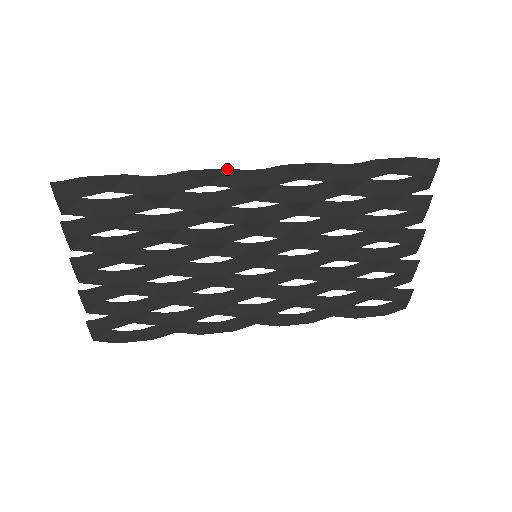
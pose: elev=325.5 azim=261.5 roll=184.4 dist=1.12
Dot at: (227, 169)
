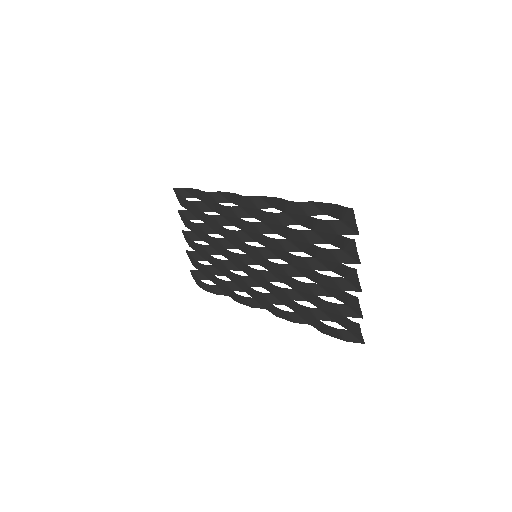
Dot at: (235, 194)
